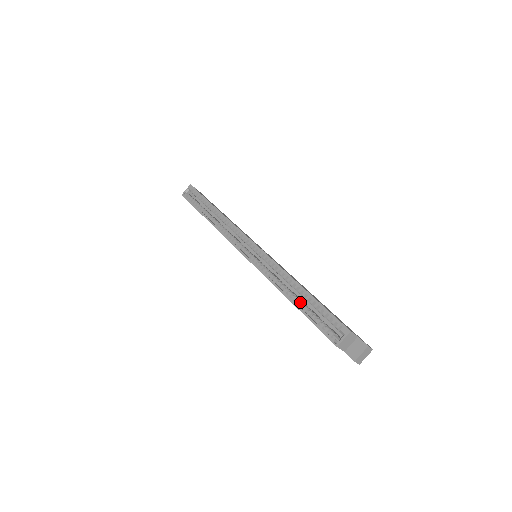
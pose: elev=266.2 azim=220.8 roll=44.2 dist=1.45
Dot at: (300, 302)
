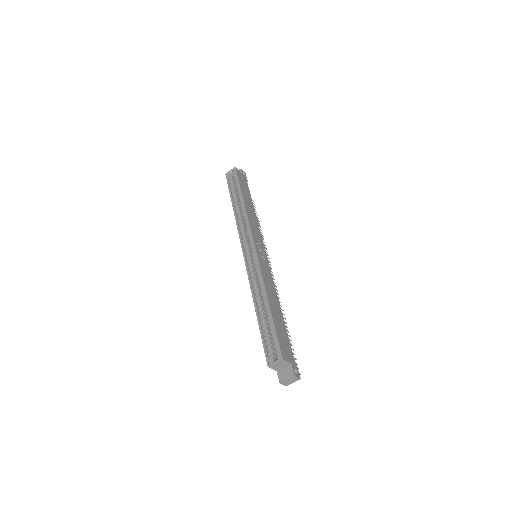
Dot at: (263, 315)
